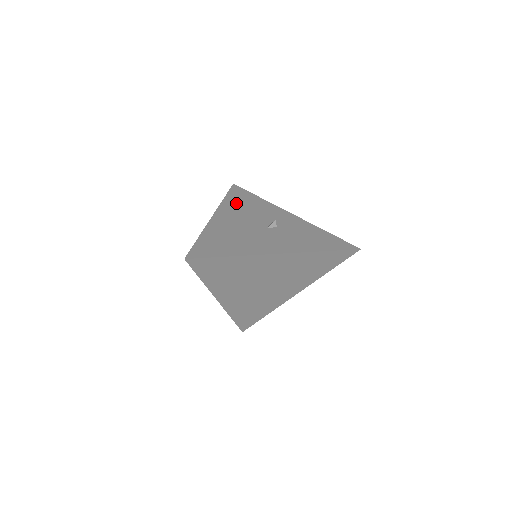
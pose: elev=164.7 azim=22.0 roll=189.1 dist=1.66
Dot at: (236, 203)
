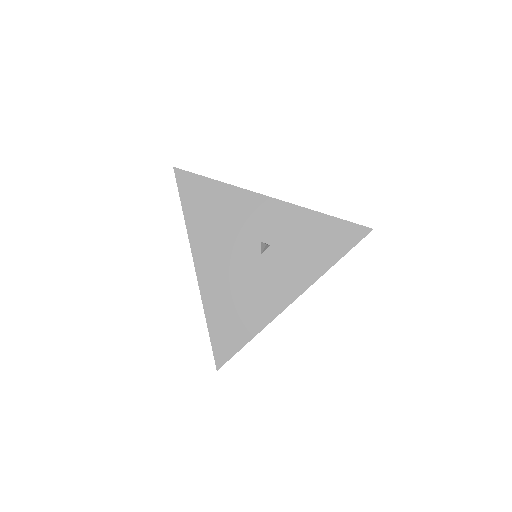
Dot at: (203, 220)
